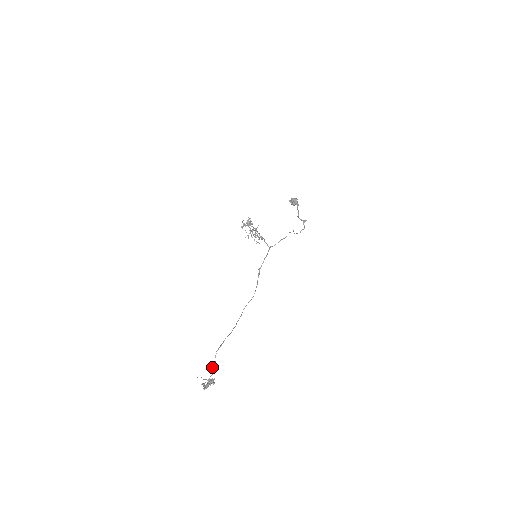
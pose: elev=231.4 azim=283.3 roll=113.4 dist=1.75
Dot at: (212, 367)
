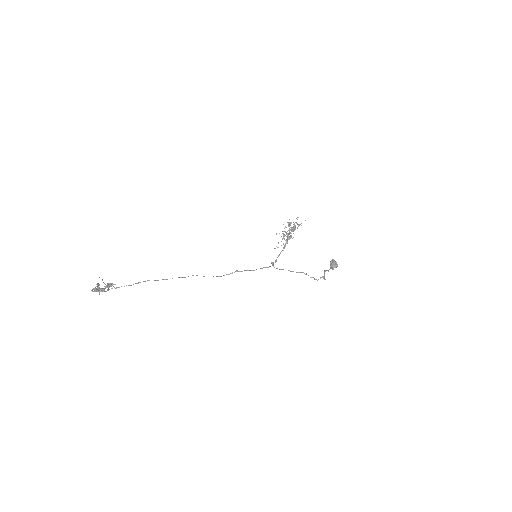
Dot at: occluded
